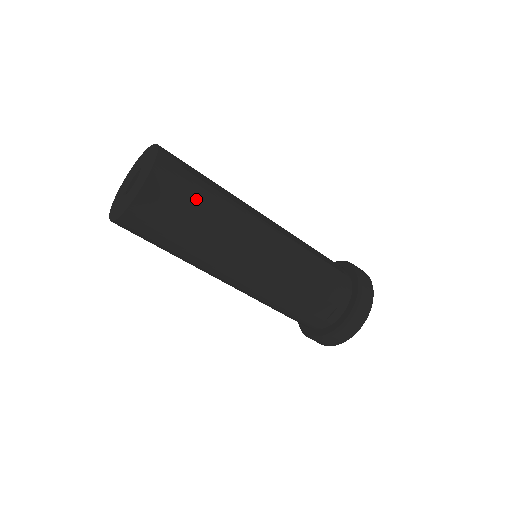
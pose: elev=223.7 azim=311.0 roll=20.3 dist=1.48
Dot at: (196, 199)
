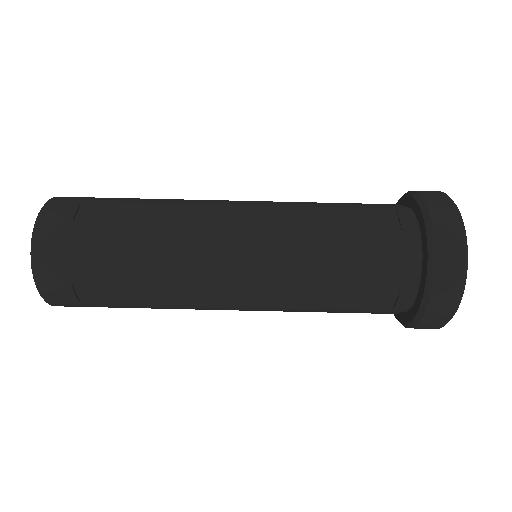
Dot at: (120, 198)
